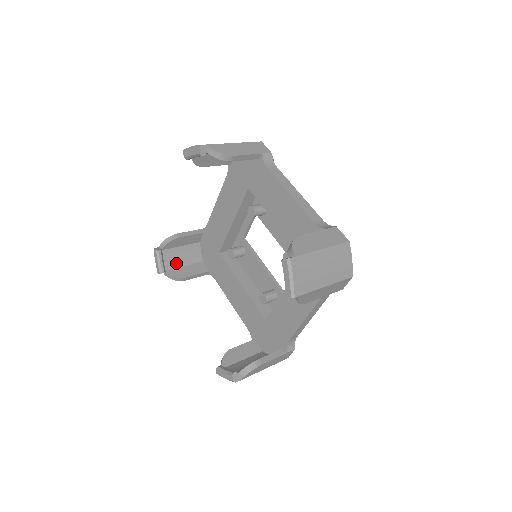
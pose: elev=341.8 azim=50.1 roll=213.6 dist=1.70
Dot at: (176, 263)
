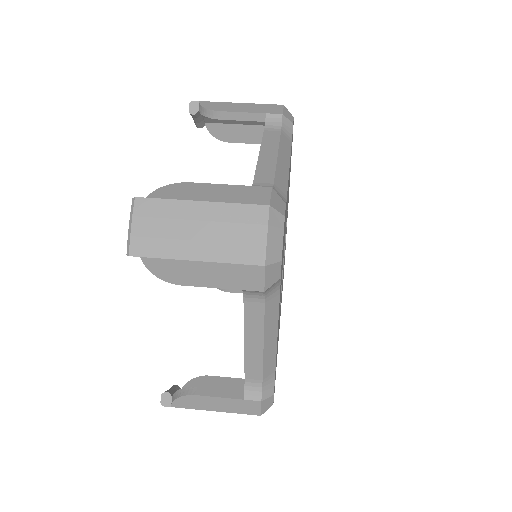
Dot at: occluded
